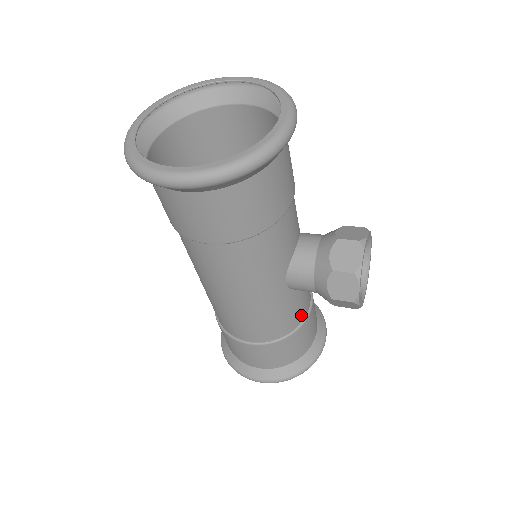
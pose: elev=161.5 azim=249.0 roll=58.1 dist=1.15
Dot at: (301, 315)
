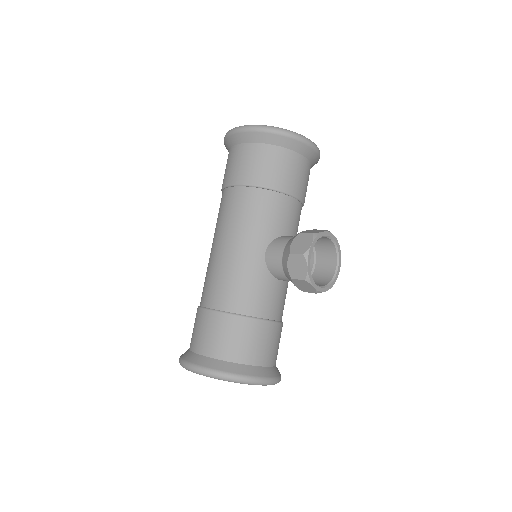
Dot at: (263, 310)
